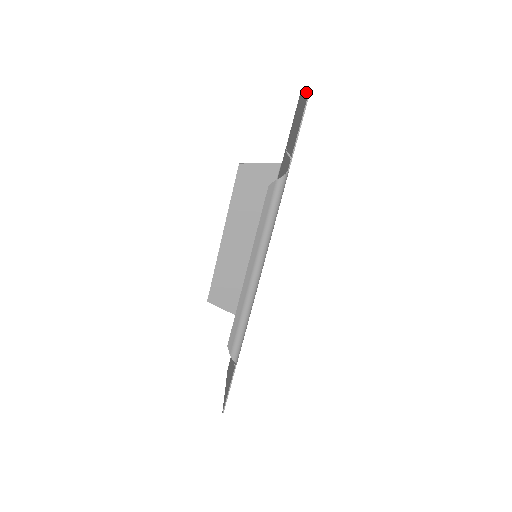
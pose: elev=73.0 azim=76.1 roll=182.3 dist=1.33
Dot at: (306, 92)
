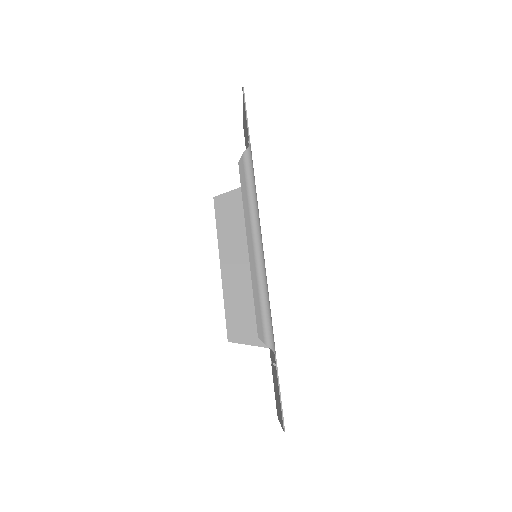
Dot at: occluded
